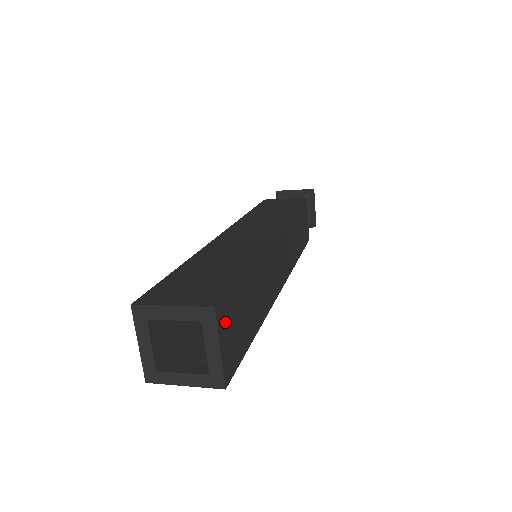
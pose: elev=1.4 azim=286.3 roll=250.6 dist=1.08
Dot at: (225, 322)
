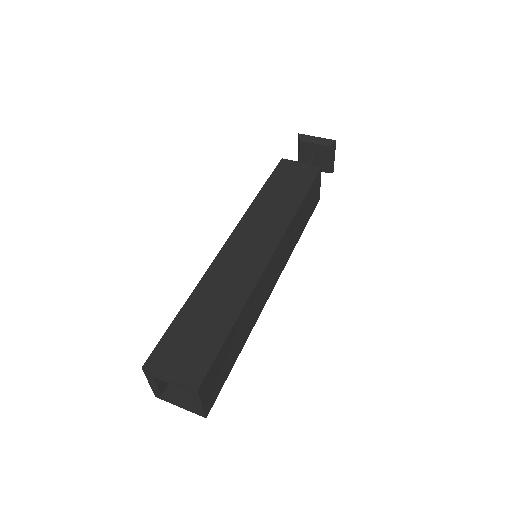
Dot at: (207, 386)
